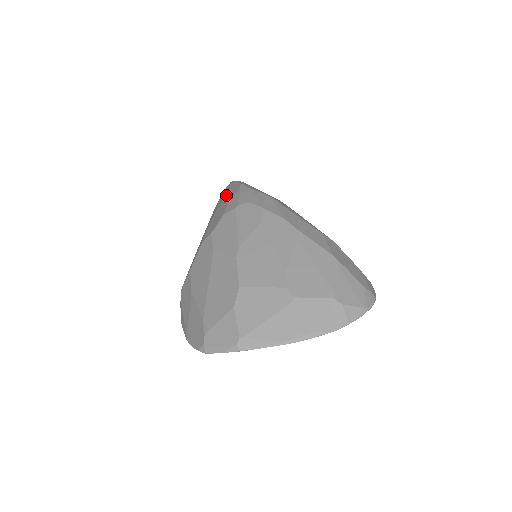
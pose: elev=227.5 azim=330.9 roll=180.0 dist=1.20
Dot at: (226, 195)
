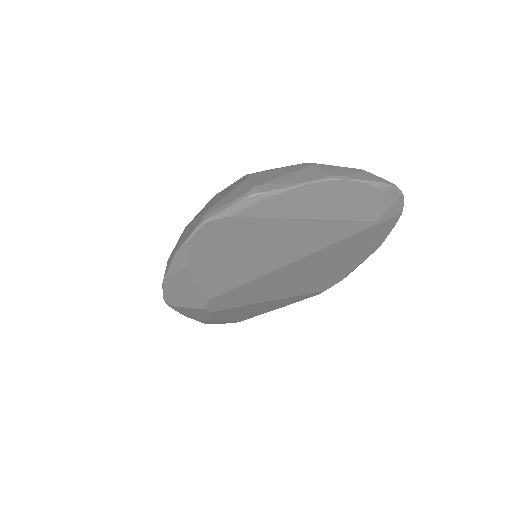
Dot at: occluded
